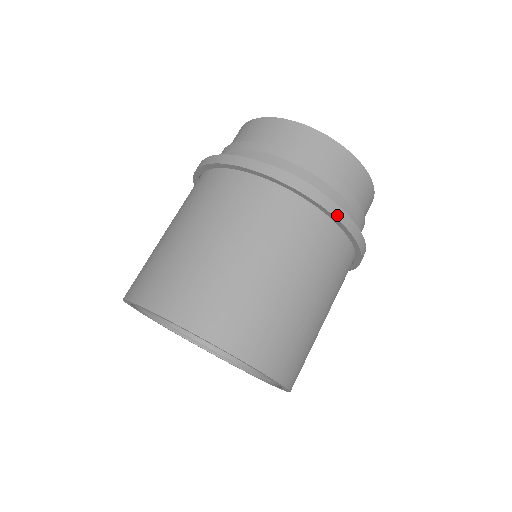
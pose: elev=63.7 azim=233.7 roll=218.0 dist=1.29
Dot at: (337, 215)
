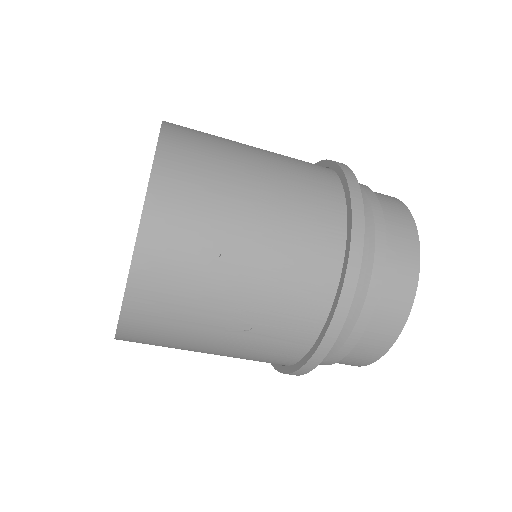
Dot at: (354, 244)
